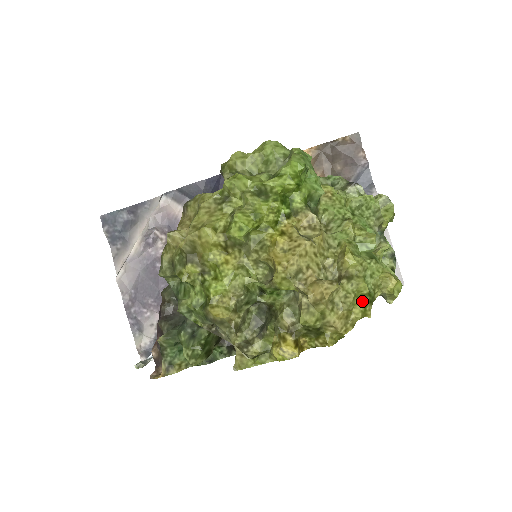
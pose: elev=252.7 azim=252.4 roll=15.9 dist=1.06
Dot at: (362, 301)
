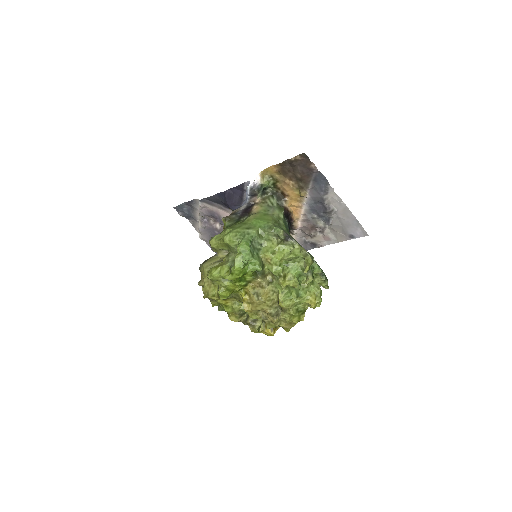
Dot at: (297, 316)
